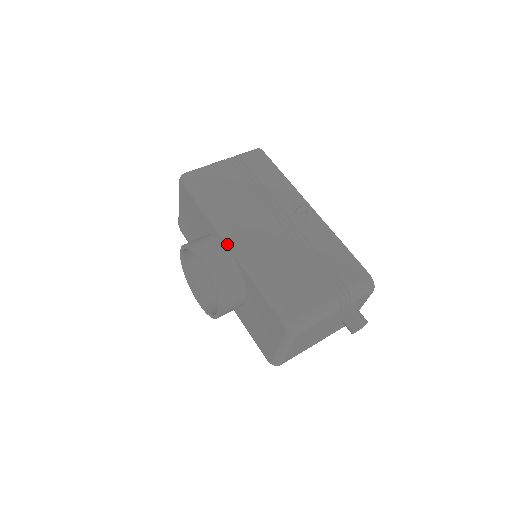
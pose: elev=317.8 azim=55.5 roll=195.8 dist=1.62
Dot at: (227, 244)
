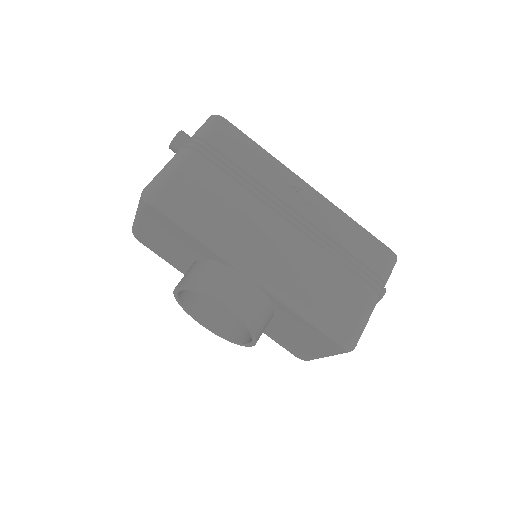
Dot at: (246, 274)
